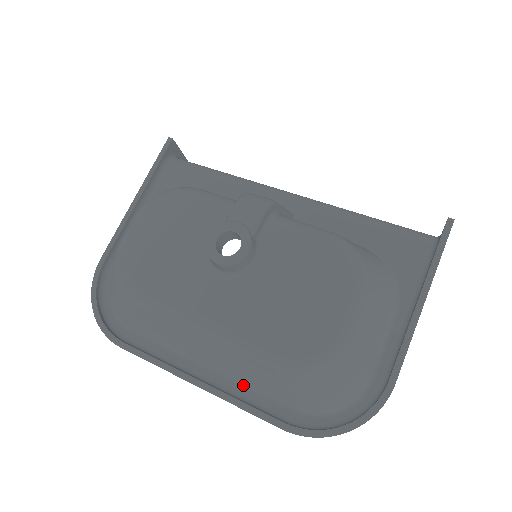
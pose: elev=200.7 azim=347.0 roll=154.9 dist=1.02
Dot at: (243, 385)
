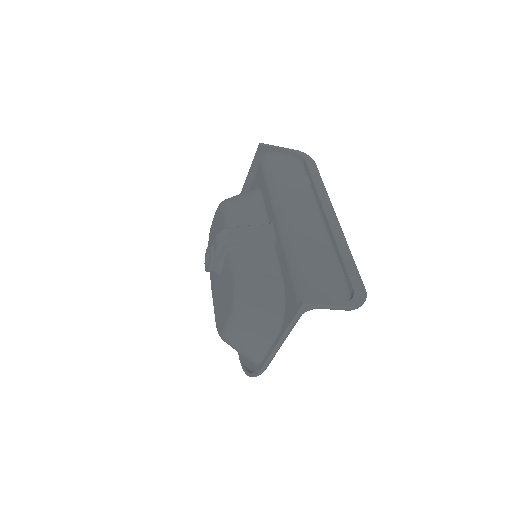
Dot at: occluded
